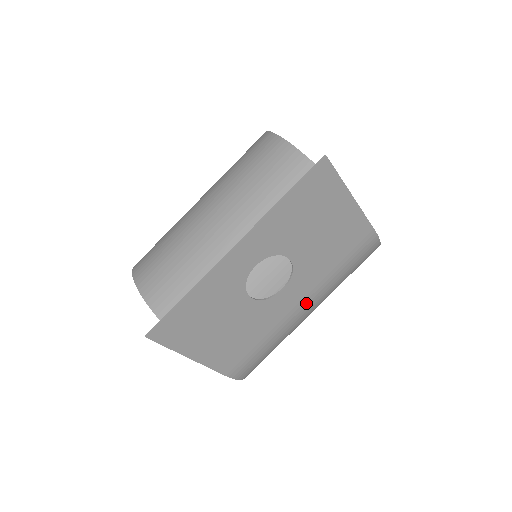
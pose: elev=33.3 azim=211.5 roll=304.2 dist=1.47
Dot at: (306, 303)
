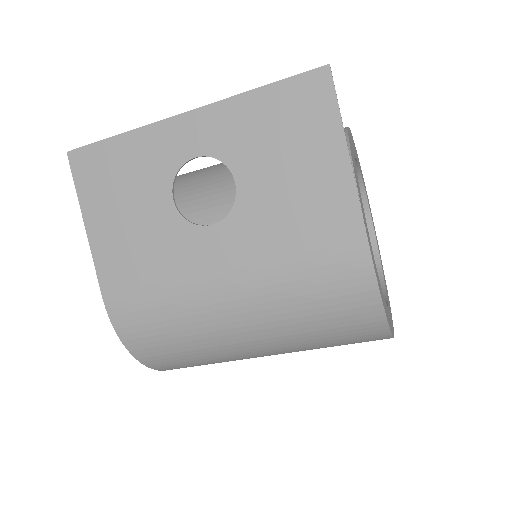
Dot at: (232, 281)
